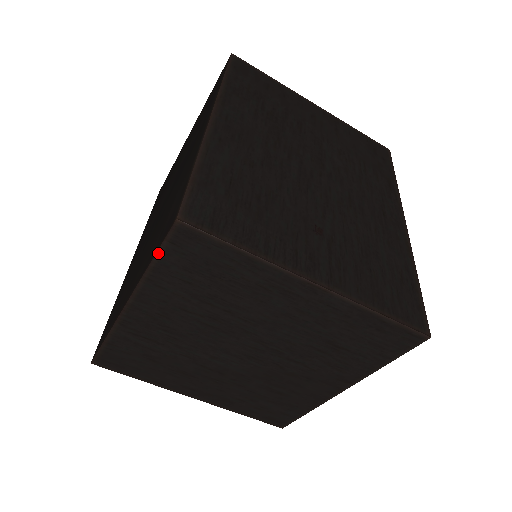
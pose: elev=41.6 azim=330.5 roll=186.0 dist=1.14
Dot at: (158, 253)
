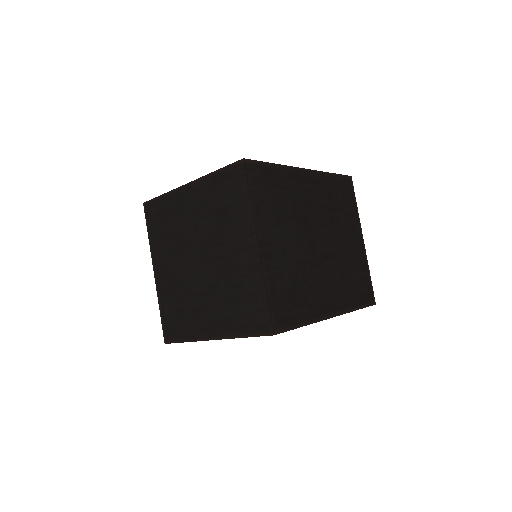
Dot at: (147, 226)
